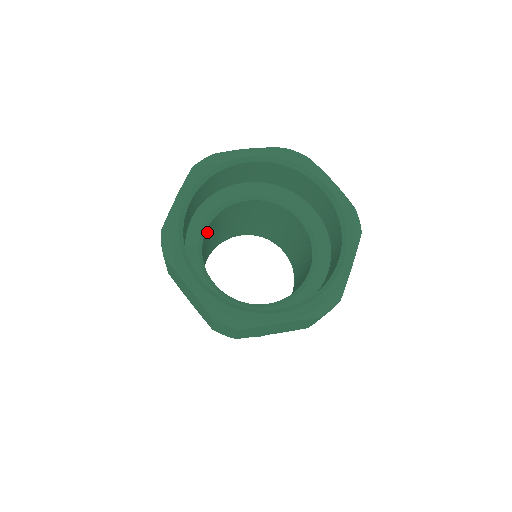
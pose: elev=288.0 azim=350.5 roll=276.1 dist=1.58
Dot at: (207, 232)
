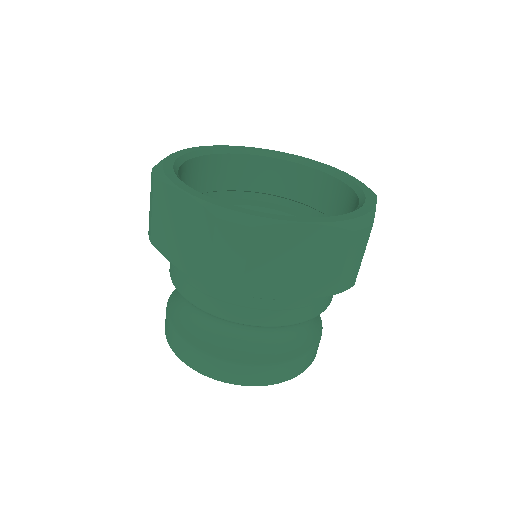
Dot at: occluded
